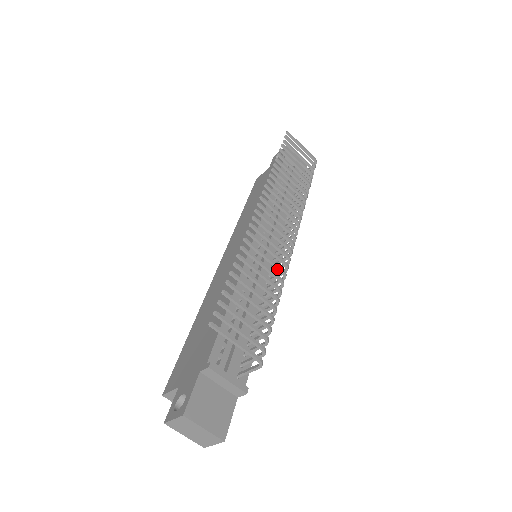
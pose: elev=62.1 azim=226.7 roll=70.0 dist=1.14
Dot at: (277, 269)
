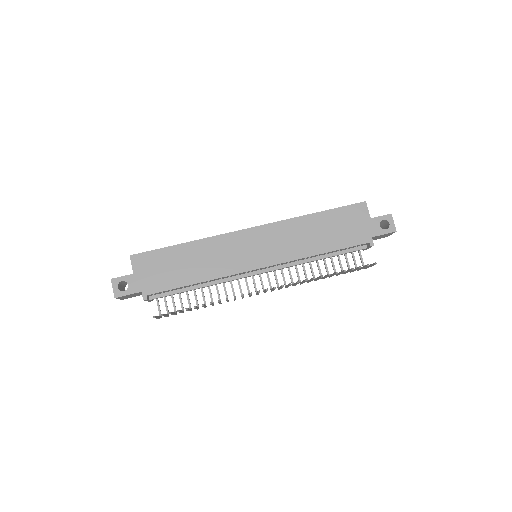
Dot at: occluded
